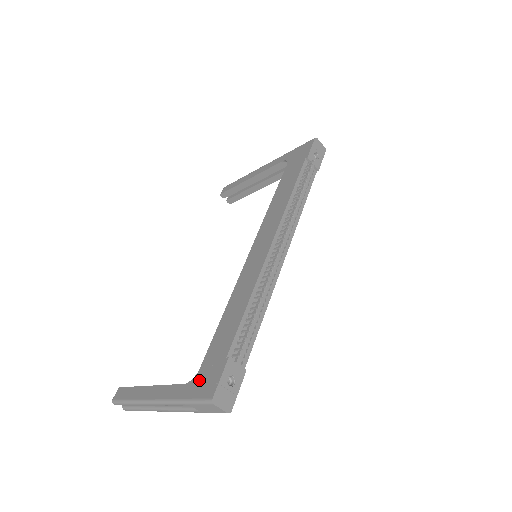
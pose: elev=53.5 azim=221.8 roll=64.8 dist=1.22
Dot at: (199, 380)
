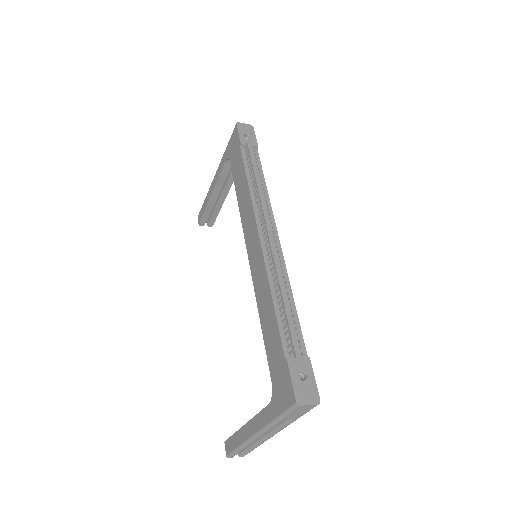
Dot at: (277, 393)
